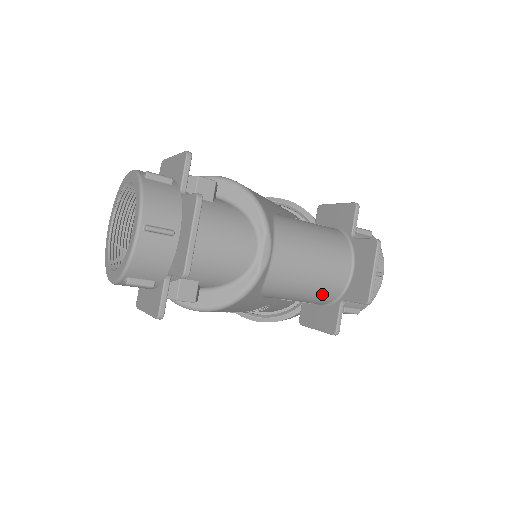
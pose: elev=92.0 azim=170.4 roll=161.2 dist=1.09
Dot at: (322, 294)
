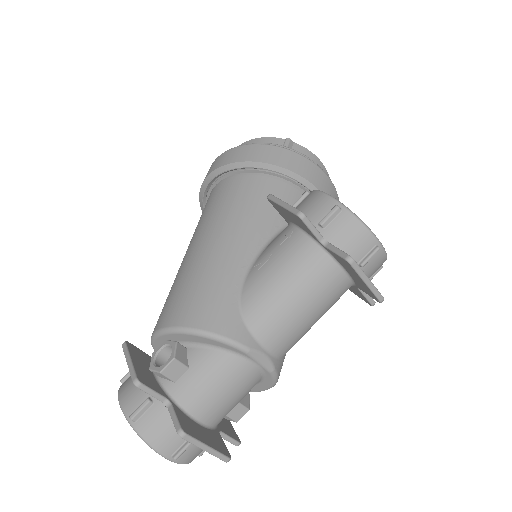
Dot at: occluded
